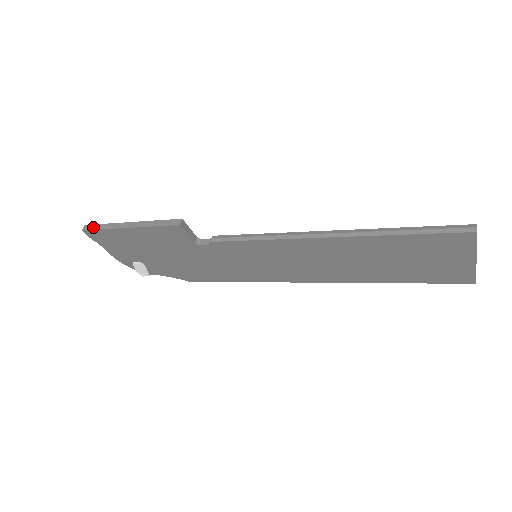
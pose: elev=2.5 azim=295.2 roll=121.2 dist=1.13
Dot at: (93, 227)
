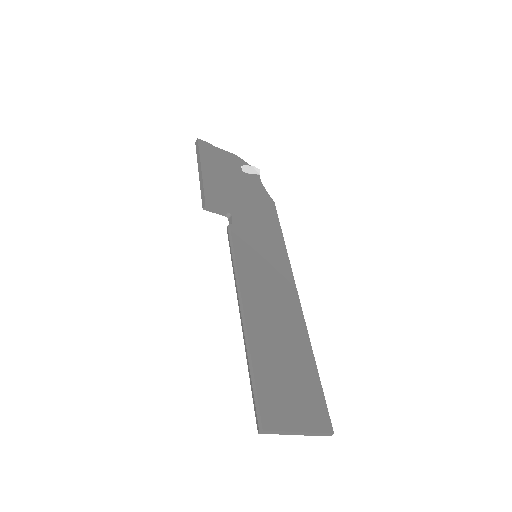
Dot at: (197, 147)
